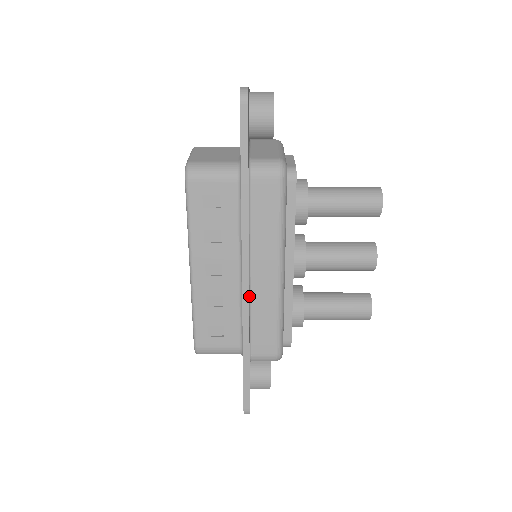
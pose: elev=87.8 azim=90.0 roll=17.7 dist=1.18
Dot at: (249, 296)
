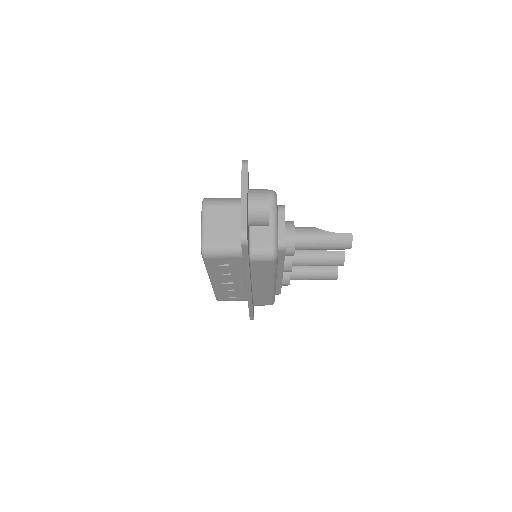
Dot at: (252, 293)
